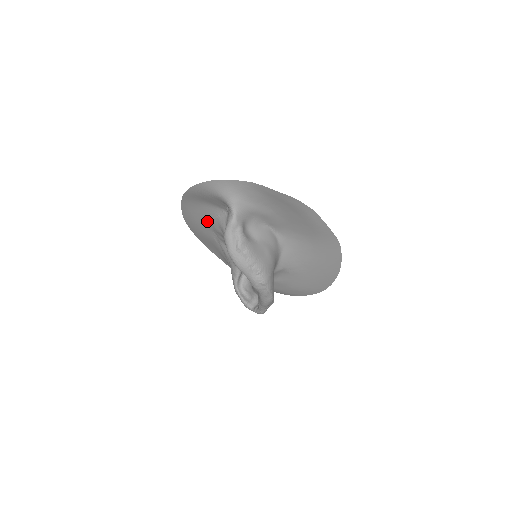
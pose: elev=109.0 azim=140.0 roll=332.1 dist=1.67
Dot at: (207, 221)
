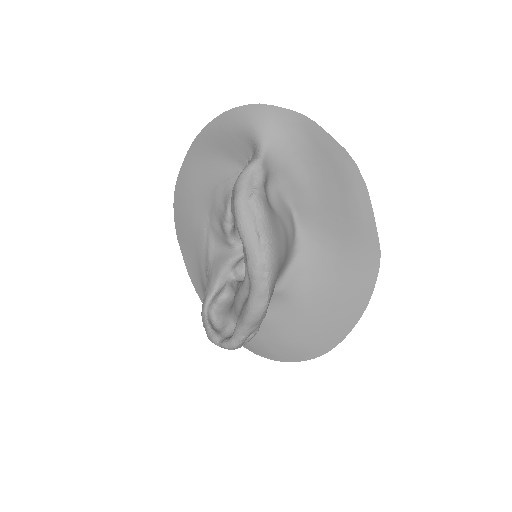
Dot at: (208, 191)
